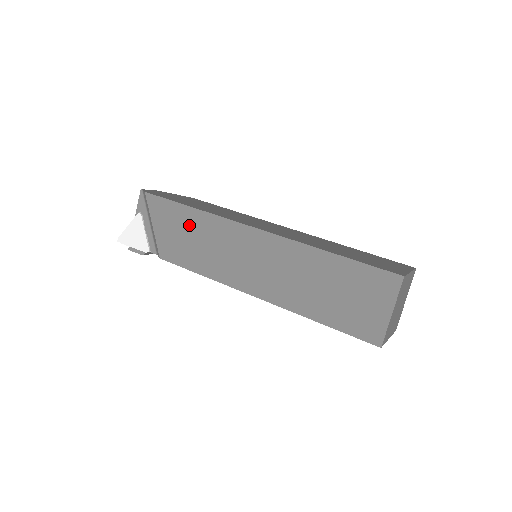
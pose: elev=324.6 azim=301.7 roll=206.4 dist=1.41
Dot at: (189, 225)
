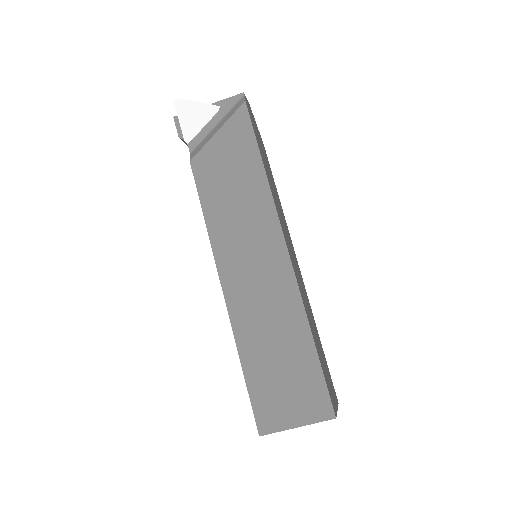
Dot at: (244, 174)
